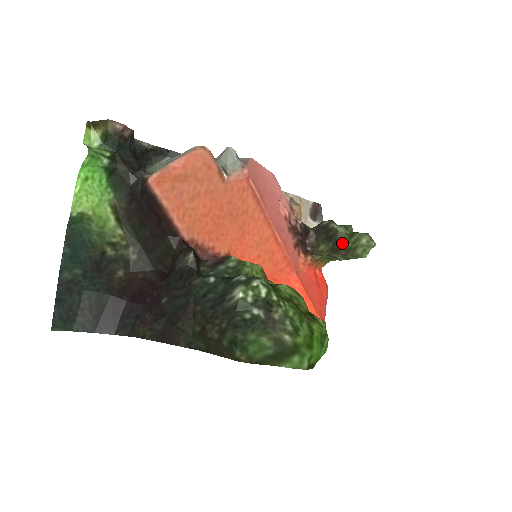
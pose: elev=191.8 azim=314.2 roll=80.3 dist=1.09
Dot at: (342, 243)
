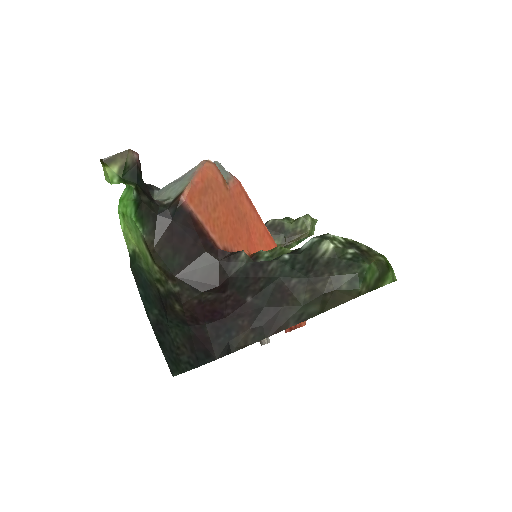
Dot at: (292, 231)
